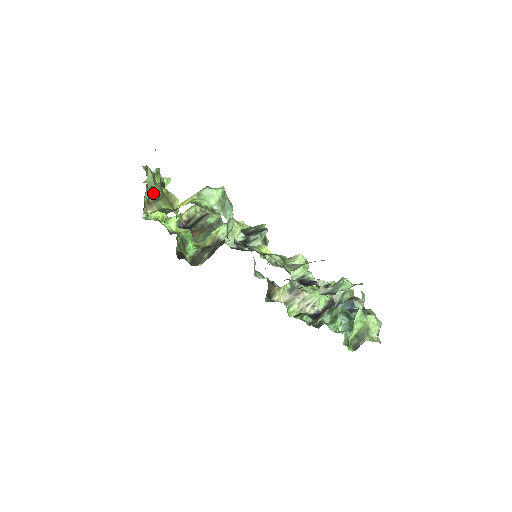
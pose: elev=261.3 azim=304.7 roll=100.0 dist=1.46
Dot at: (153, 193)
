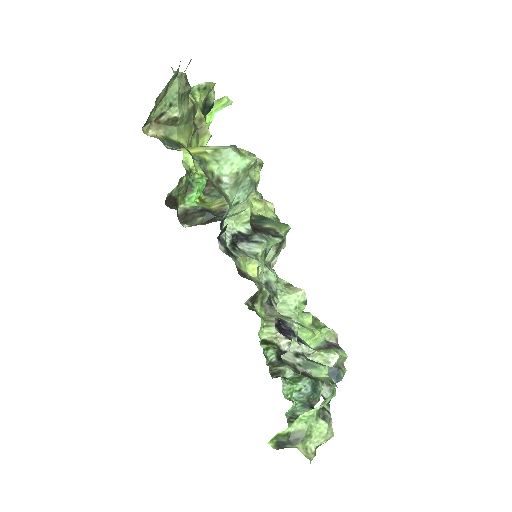
Dot at: (169, 113)
